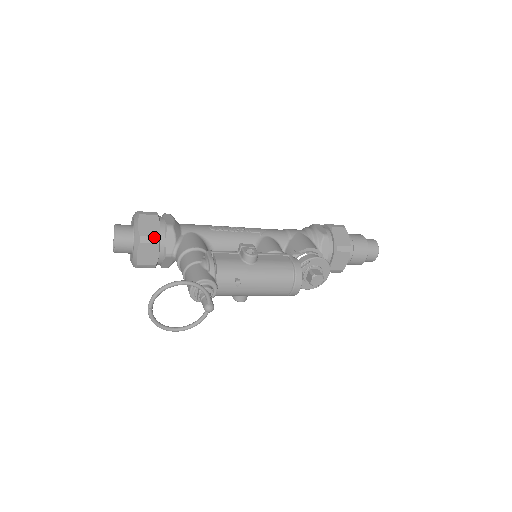
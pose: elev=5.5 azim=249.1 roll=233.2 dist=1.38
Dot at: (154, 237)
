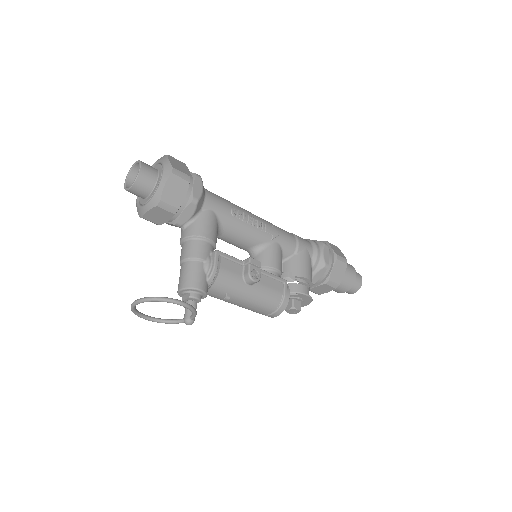
Dot at: (174, 207)
